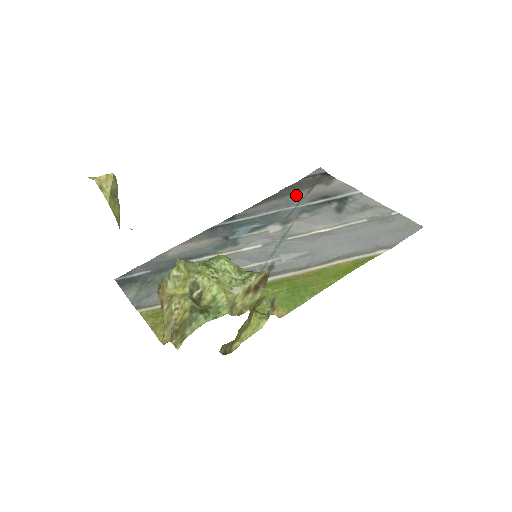
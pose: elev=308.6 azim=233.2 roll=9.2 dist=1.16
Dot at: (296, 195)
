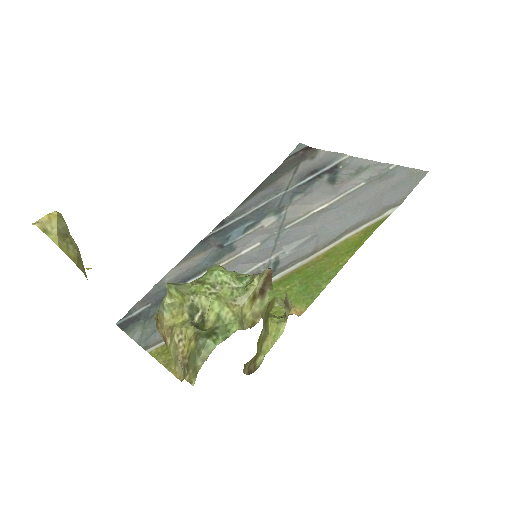
Dot at: (282, 179)
